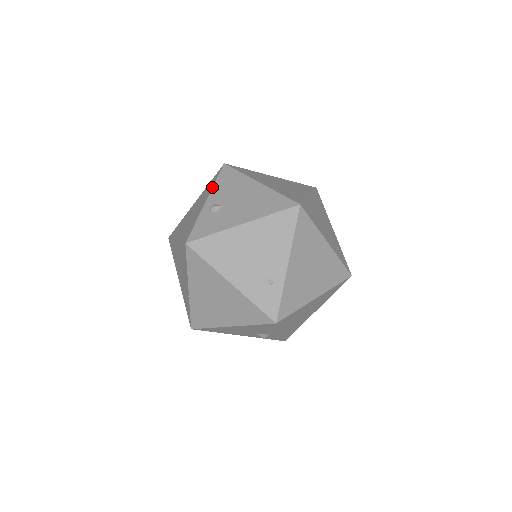
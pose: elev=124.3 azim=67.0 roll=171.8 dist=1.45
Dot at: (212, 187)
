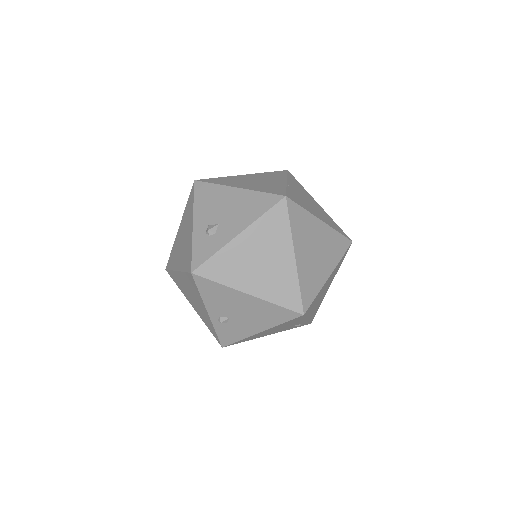
Dot at: (202, 301)
